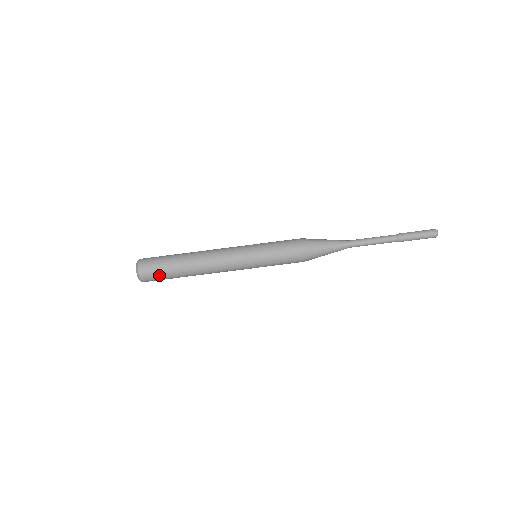
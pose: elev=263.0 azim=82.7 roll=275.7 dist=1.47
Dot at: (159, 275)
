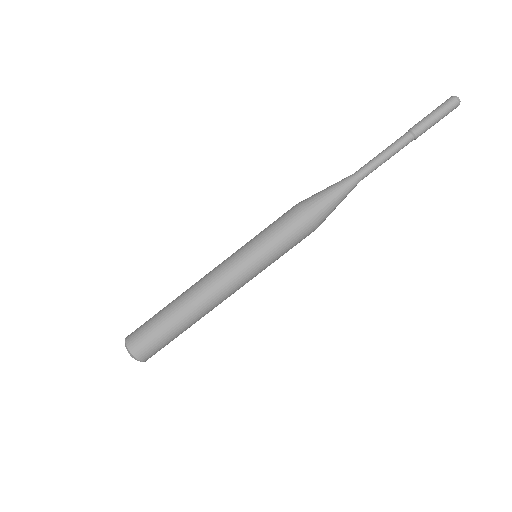
Dot at: (153, 340)
